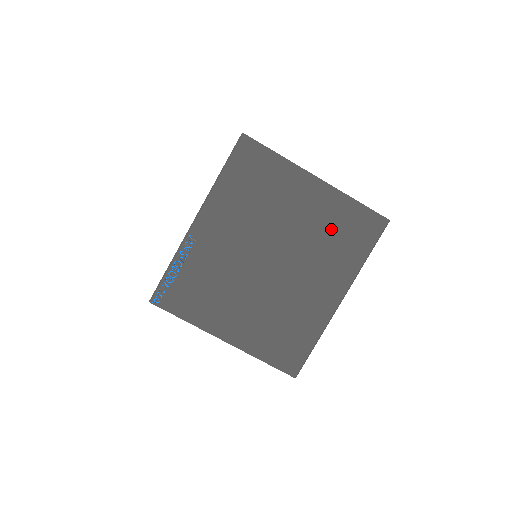
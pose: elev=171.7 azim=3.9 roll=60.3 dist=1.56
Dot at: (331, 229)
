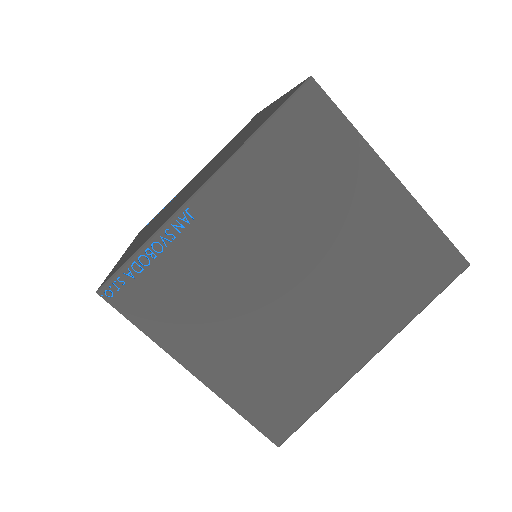
Dot at: (391, 255)
